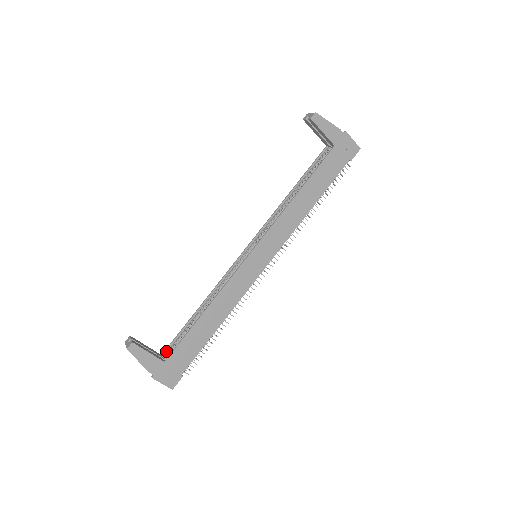
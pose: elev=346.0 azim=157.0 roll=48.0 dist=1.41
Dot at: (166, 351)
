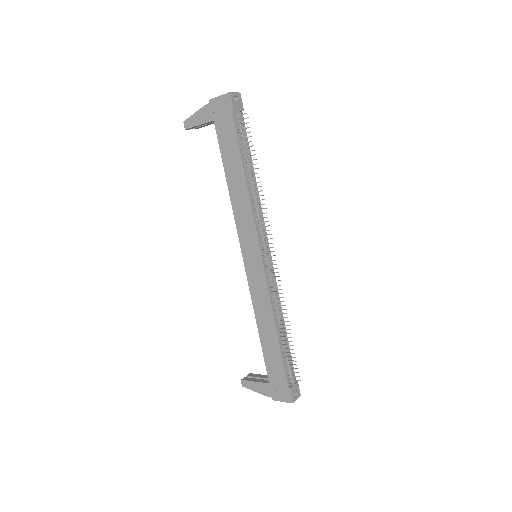
Dot at: occluded
